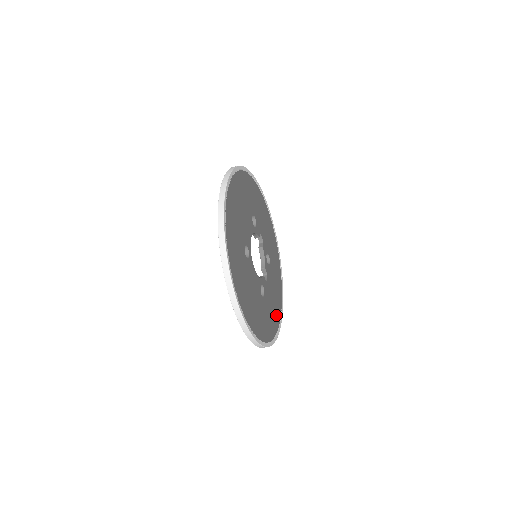
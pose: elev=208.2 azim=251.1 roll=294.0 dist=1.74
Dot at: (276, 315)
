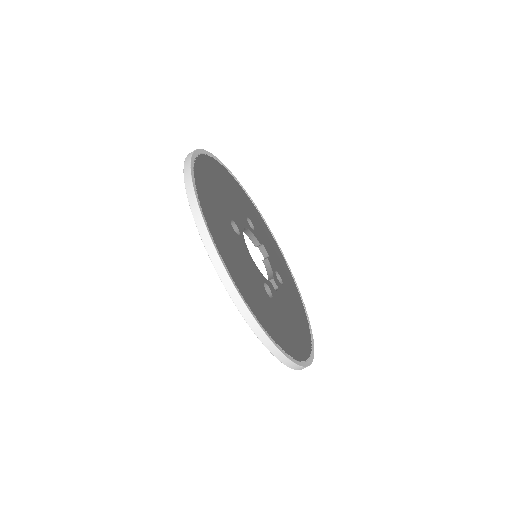
Dot at: (300, 343)
